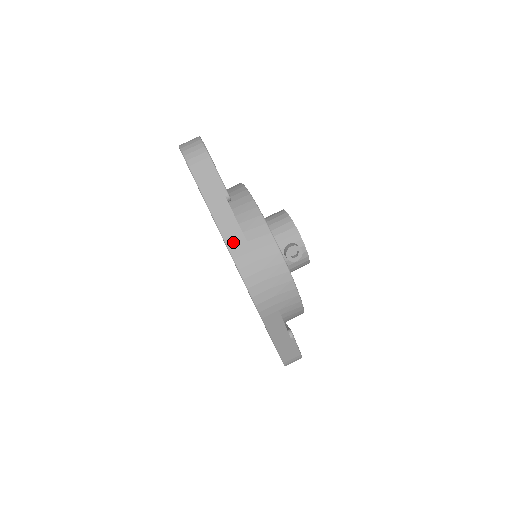
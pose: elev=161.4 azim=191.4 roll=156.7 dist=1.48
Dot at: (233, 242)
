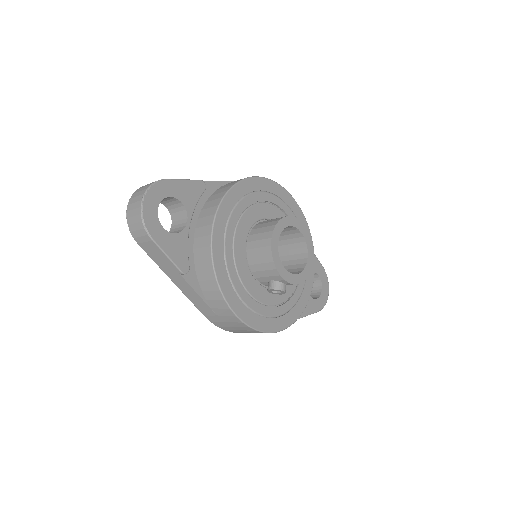
Dot at: (199, 306)
